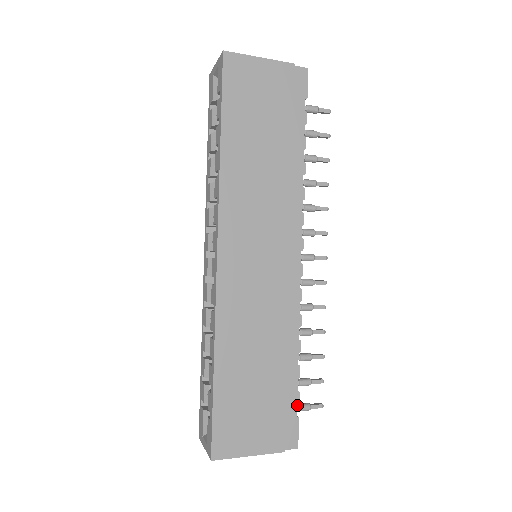
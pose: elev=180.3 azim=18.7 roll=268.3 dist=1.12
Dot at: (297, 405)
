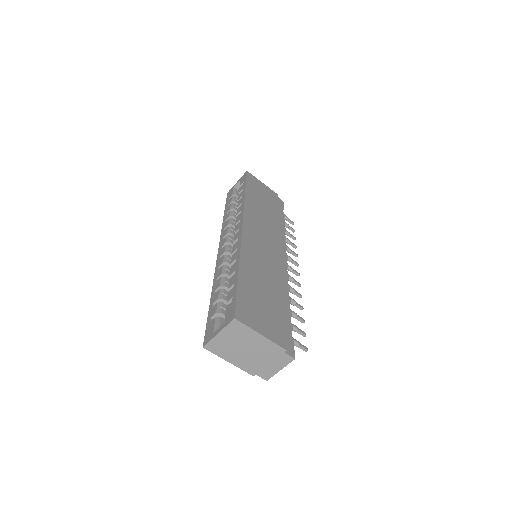
Dot at: occluded
